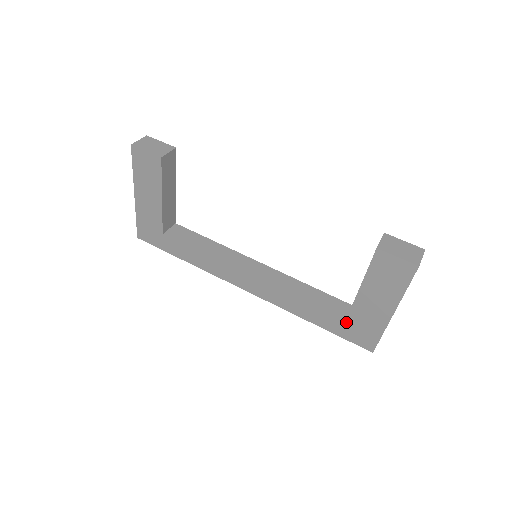
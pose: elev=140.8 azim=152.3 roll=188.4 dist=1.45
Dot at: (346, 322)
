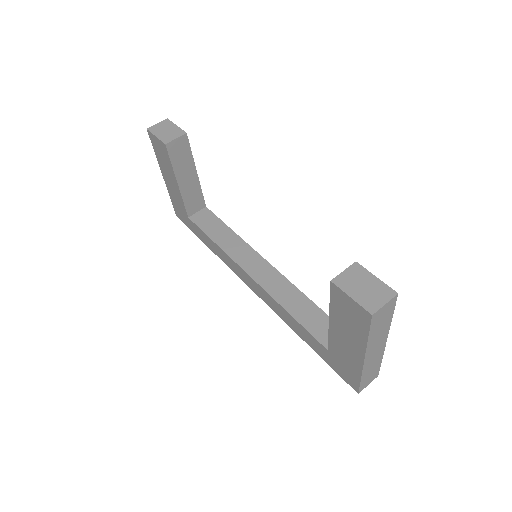
Dot at: (328, 351)
